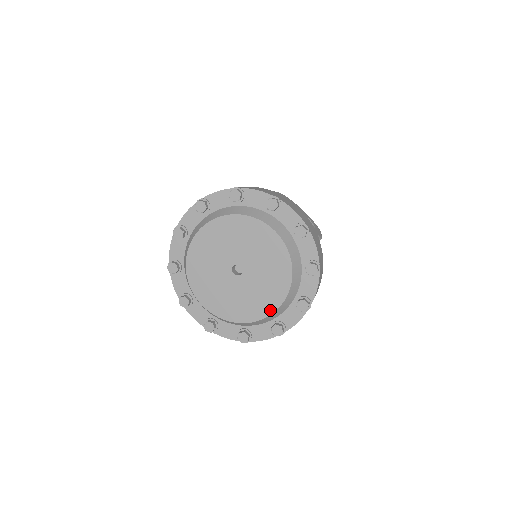
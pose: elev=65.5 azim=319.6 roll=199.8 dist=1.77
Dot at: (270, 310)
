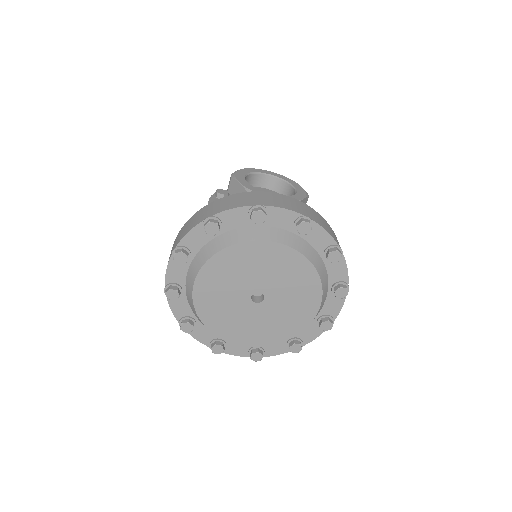
Dot at: (311, 315)
